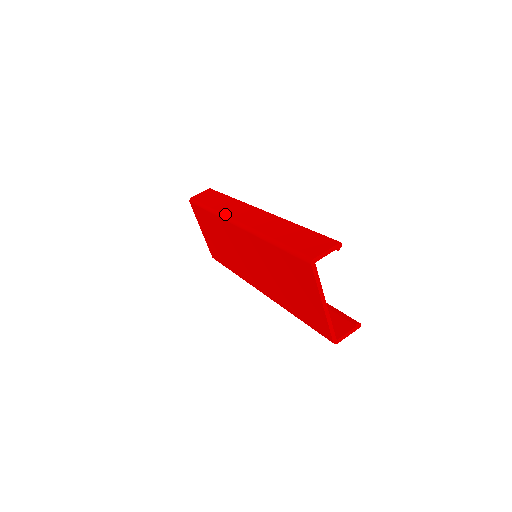
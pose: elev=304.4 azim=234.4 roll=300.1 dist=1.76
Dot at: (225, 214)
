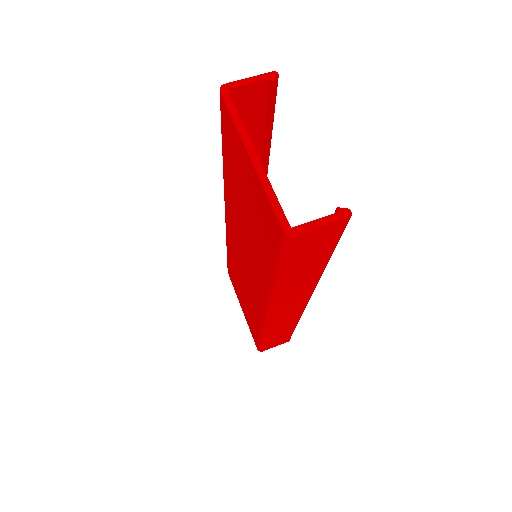
Dot at: occluded
